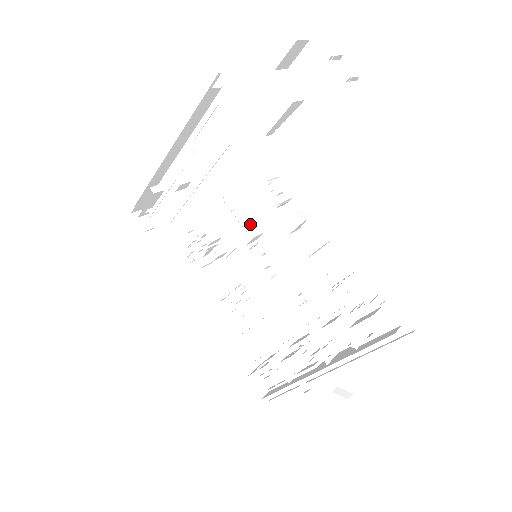
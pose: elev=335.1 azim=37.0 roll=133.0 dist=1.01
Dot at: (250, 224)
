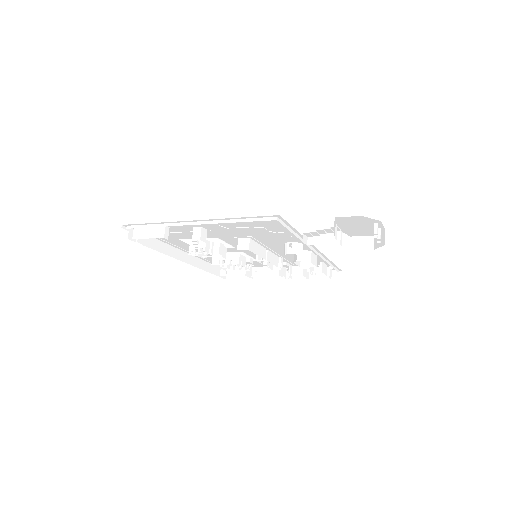
Dot at: (262, 253)
